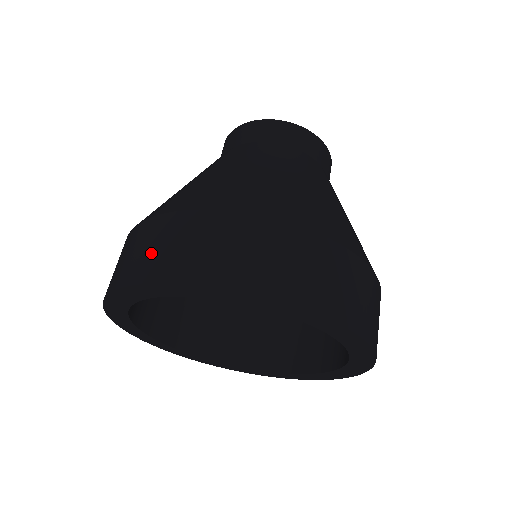
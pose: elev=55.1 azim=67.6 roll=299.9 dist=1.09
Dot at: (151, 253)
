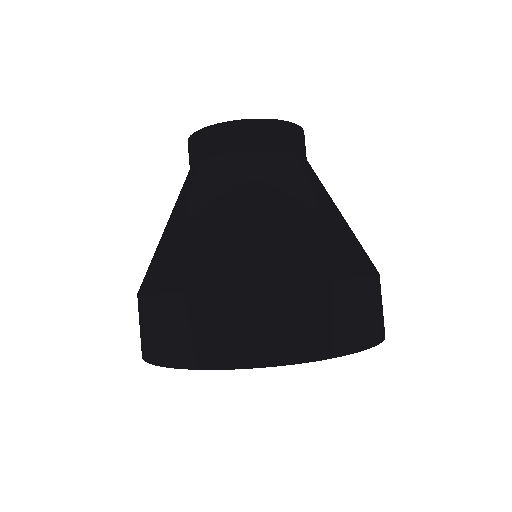
Dot at: (334, 326)
